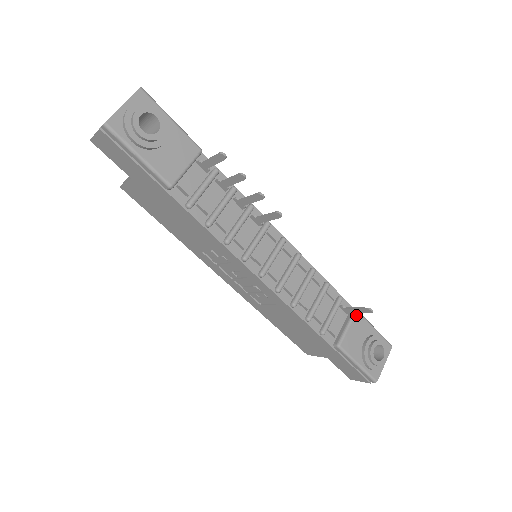
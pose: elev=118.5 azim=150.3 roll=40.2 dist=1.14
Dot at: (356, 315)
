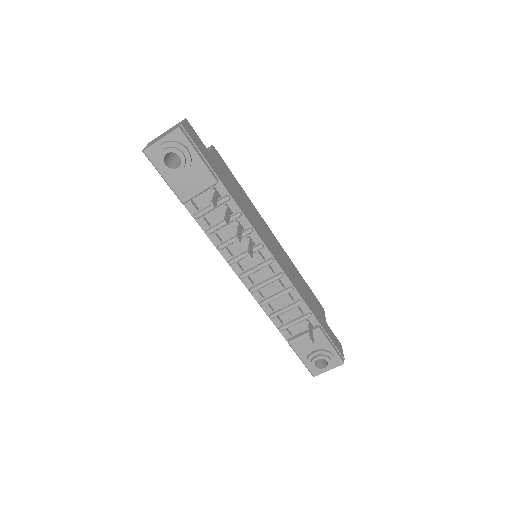
Dot at: (316, 332)
